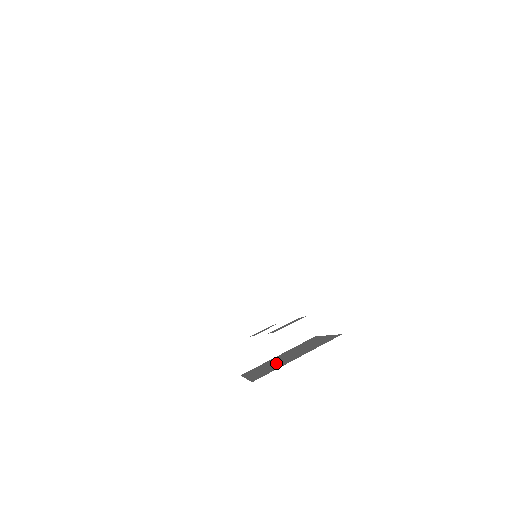
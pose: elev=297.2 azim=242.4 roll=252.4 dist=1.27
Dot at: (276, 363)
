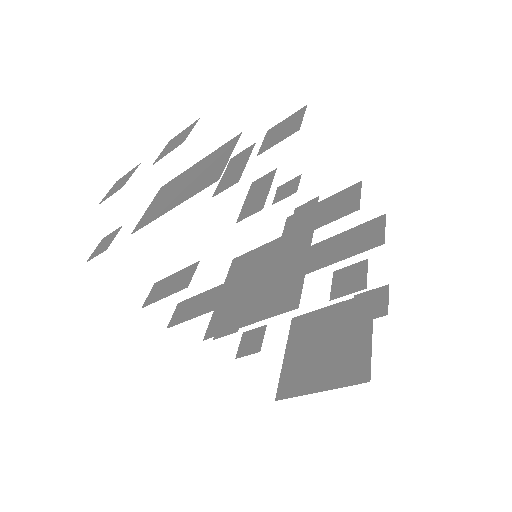
Dot at: (332, 357)
